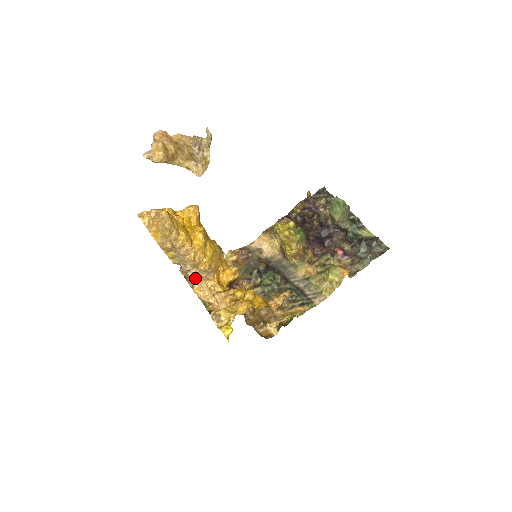
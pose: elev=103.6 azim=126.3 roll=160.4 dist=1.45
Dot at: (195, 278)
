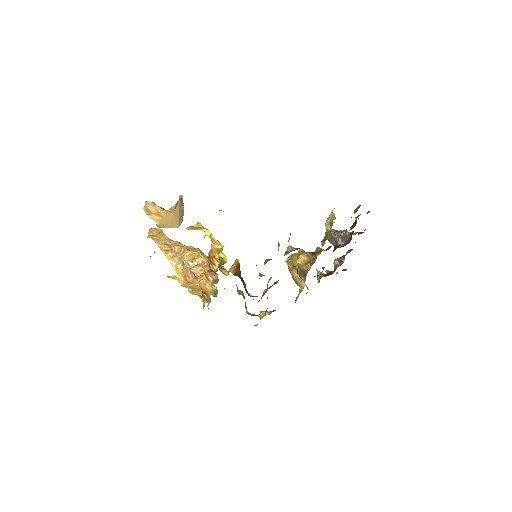
Dot at: (198, 274)
